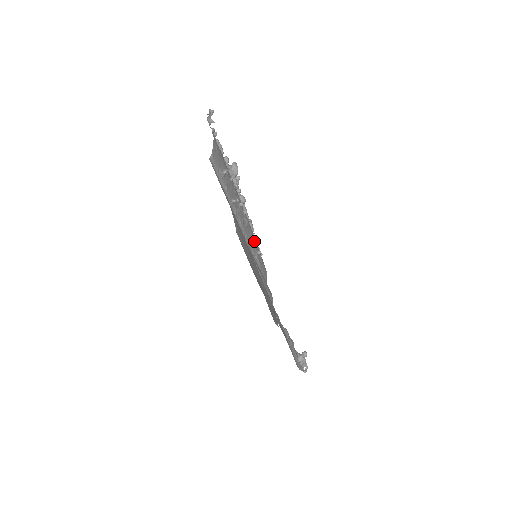
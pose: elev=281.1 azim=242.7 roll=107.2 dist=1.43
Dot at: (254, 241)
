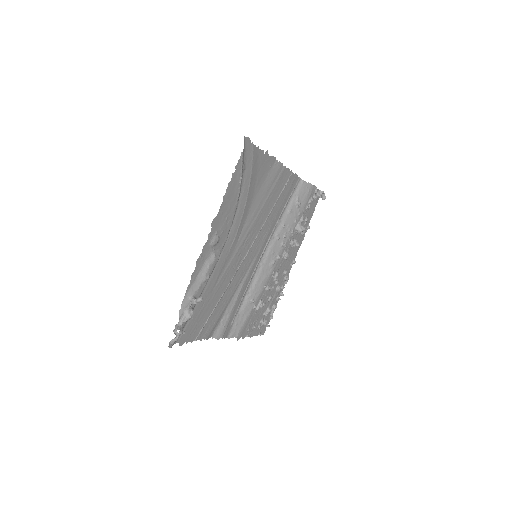
Dot at: (260, 288)
